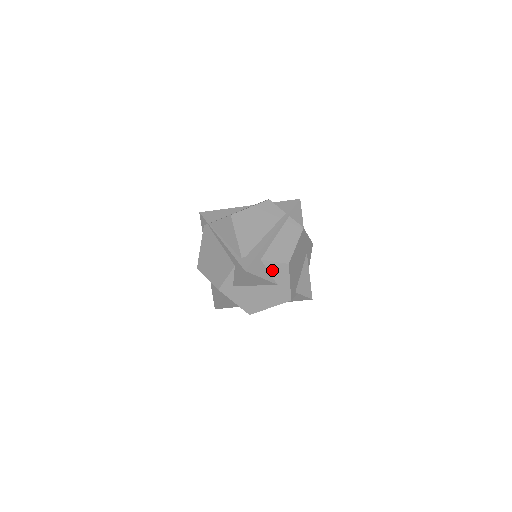
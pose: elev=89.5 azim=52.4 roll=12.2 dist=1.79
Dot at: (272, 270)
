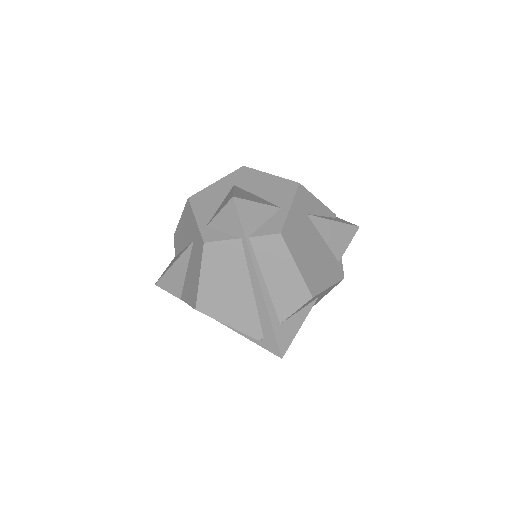
Dot at: (300, 309)
